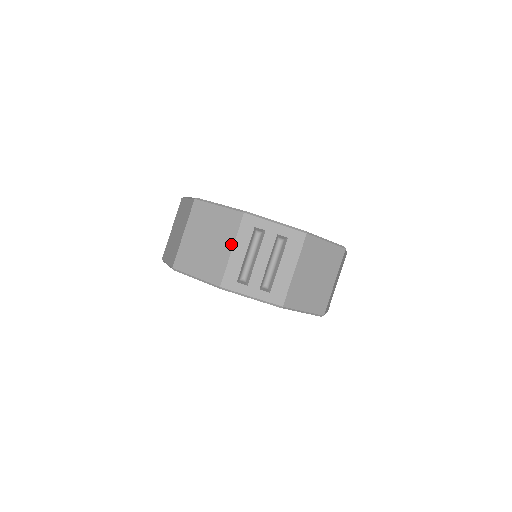
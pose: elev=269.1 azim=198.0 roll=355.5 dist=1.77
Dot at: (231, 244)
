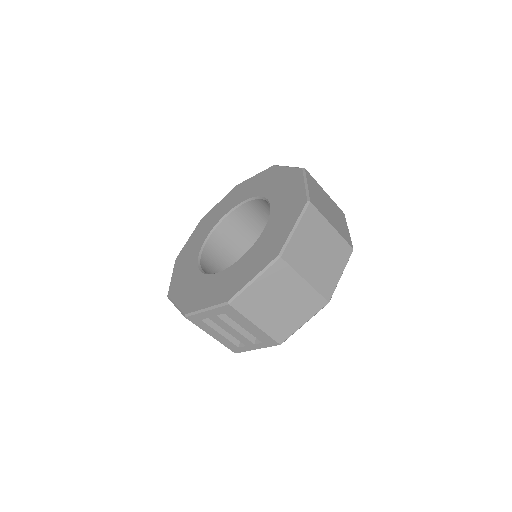
Dot at: (207, 333)
